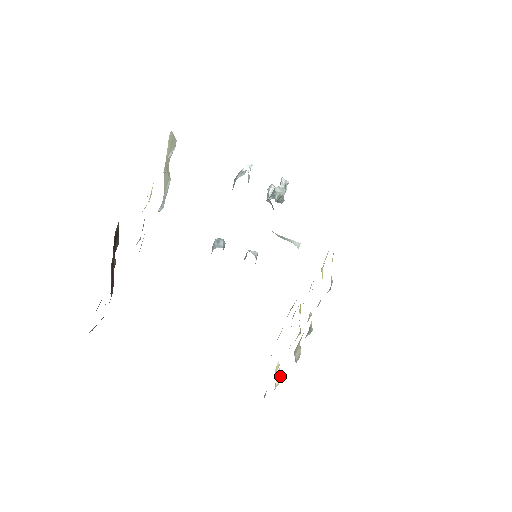
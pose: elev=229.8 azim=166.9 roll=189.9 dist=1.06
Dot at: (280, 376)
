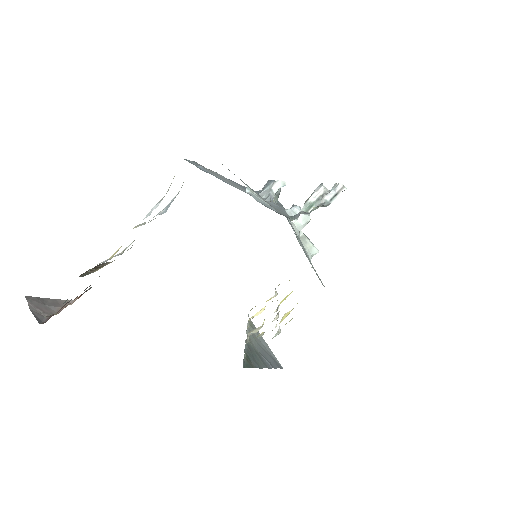
Dot at: occluded
